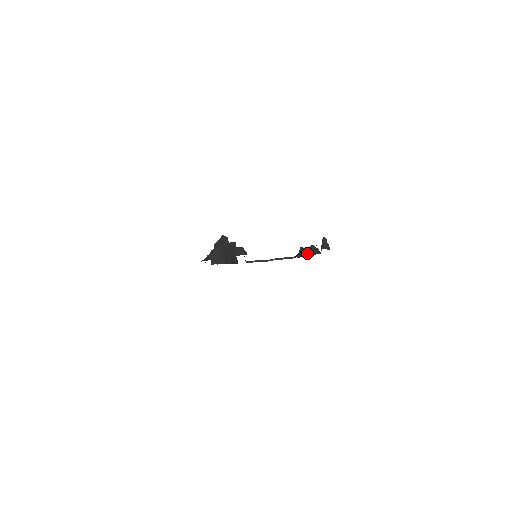
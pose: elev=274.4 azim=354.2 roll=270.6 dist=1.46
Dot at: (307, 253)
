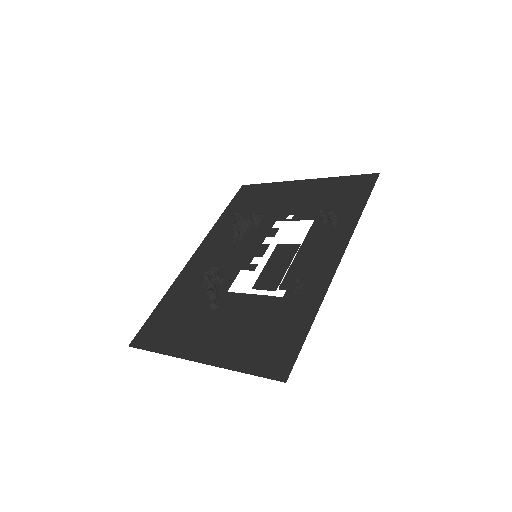
Dot at: (324, 221)
